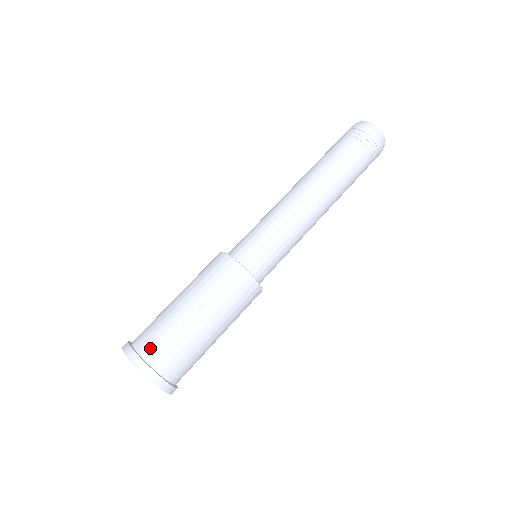
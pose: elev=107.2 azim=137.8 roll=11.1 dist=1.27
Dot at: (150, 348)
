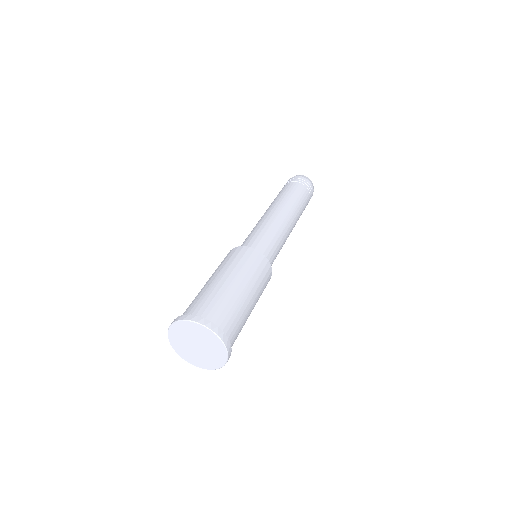
Dot at: (186, 311)
